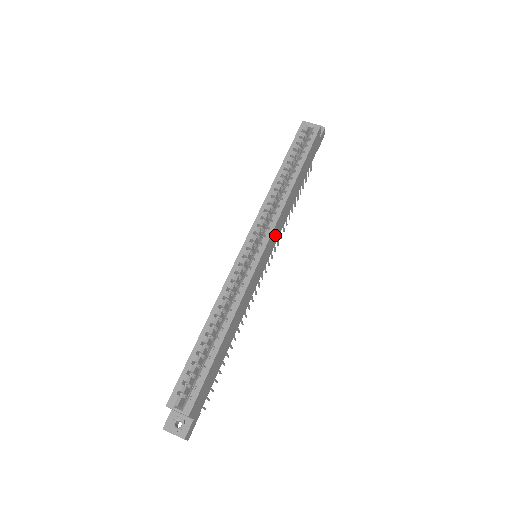
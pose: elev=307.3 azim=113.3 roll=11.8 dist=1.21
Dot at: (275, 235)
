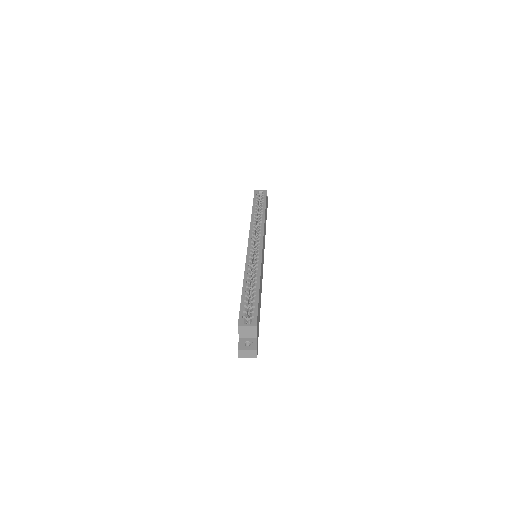
Dot at: occluded
